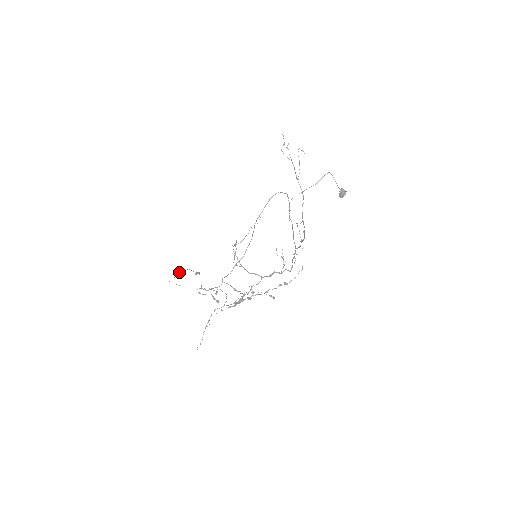
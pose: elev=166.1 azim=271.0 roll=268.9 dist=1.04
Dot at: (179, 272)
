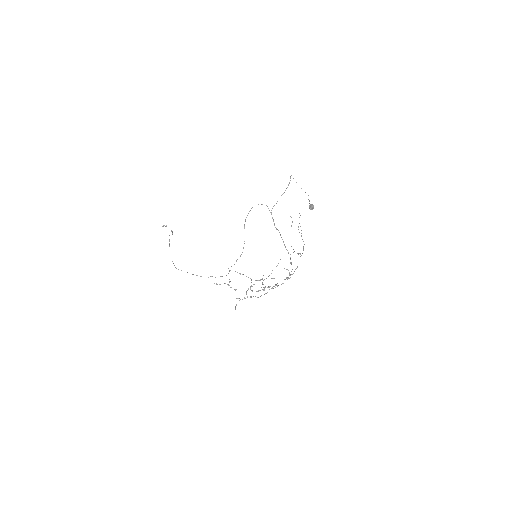
Dot at: occluded
